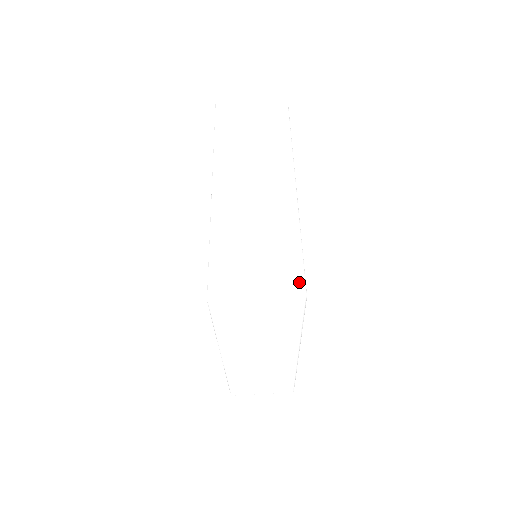
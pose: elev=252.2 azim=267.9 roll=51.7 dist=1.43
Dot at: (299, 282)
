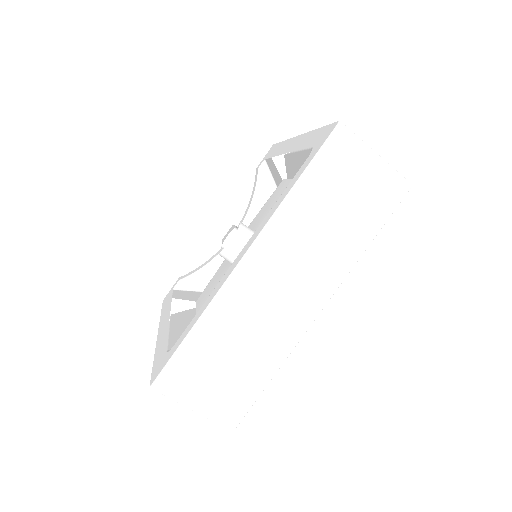
Dot at: (237, 418)
